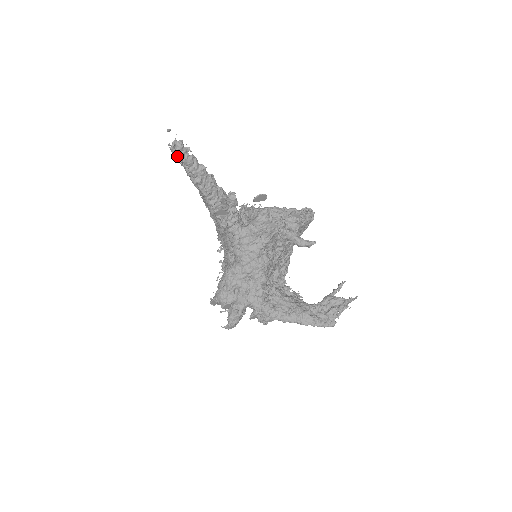
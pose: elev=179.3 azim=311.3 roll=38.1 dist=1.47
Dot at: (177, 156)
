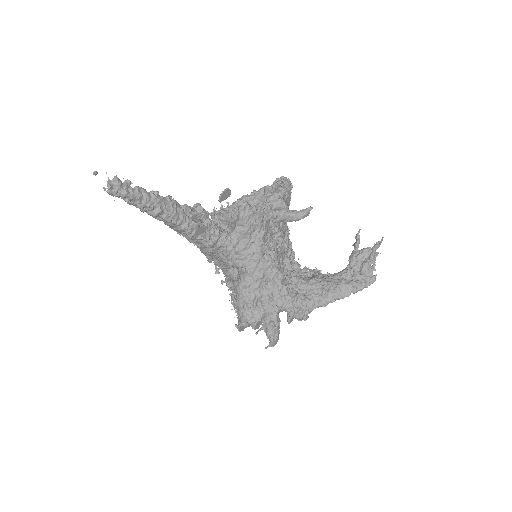
Dot at: occluded
